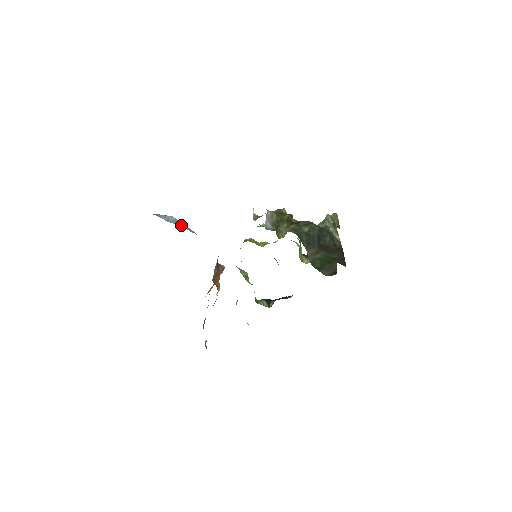
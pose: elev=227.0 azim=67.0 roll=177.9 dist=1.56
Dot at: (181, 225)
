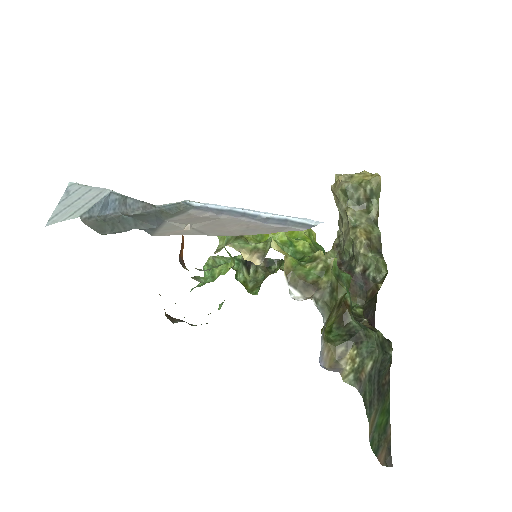
Dot at: (130, 205)
